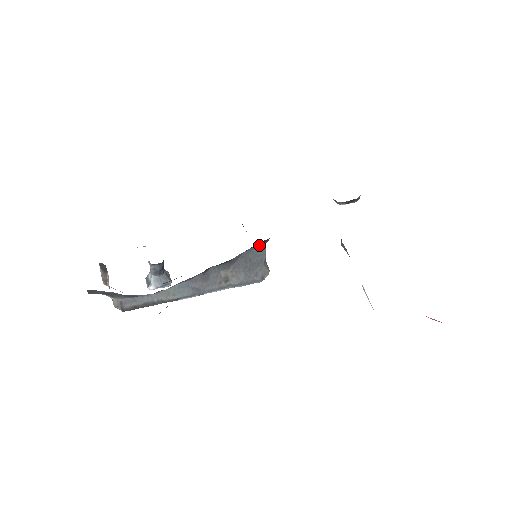
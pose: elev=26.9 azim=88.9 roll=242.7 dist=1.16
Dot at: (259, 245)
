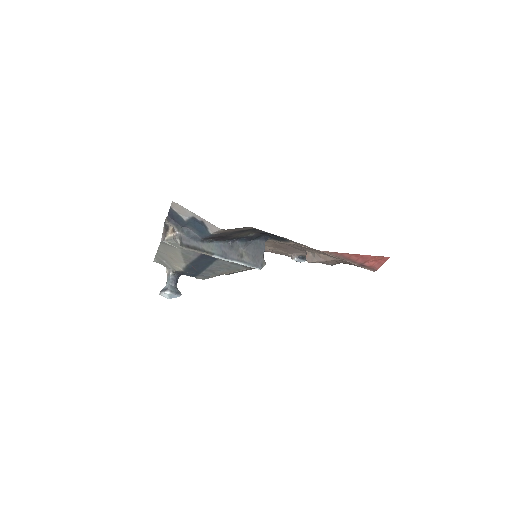
Dot at: (262, 241)
